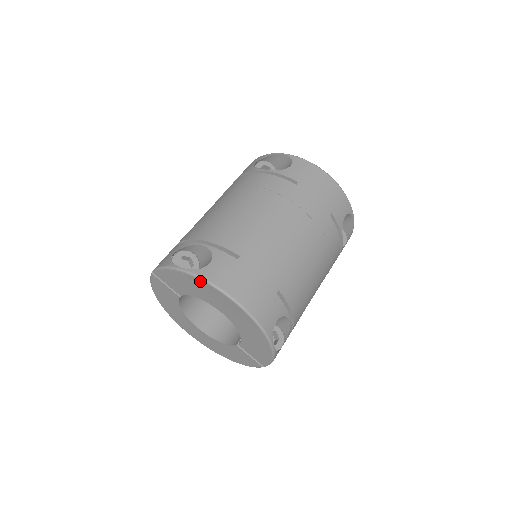
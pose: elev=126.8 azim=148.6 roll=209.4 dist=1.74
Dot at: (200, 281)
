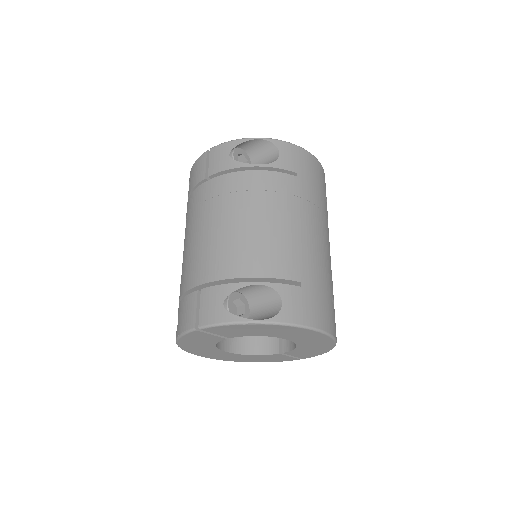
Dot at: (283, 326)
